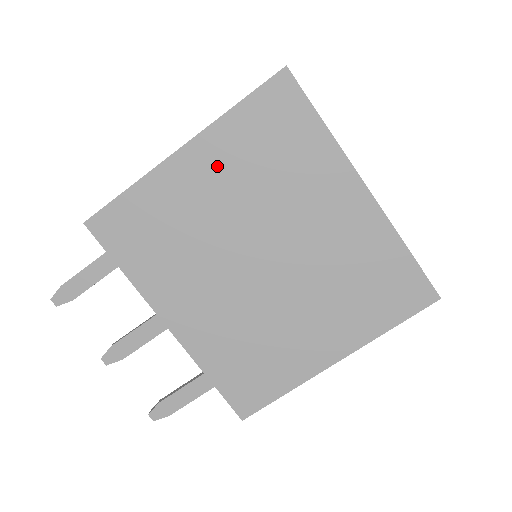
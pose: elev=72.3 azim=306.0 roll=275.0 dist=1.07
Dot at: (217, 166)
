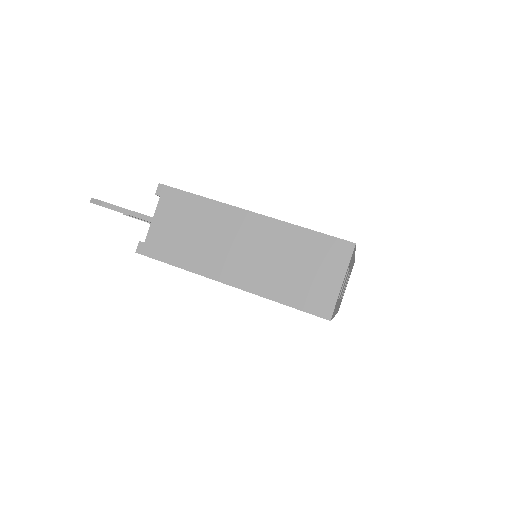
Dot at: occluded
